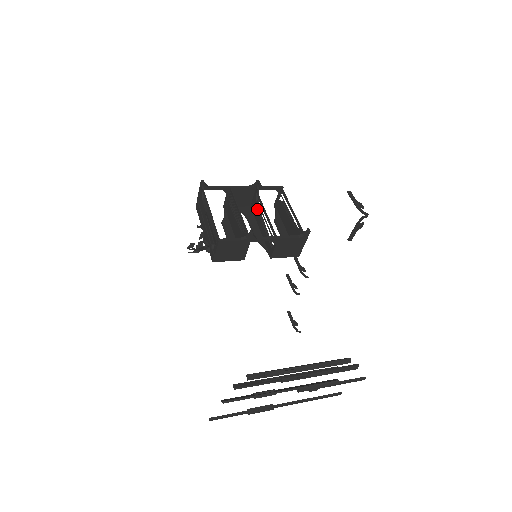
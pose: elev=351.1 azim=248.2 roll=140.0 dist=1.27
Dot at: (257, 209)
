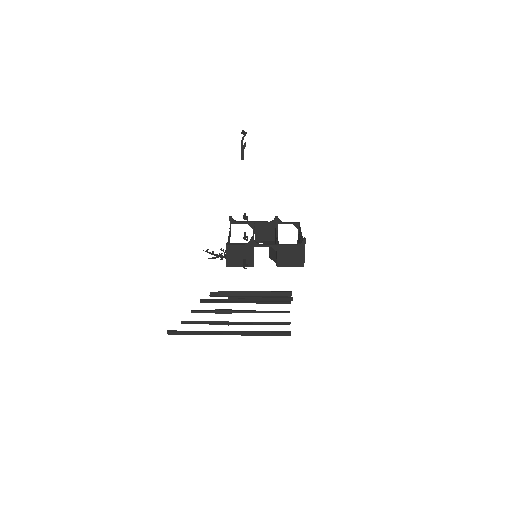
Dot at: (276, 238)
